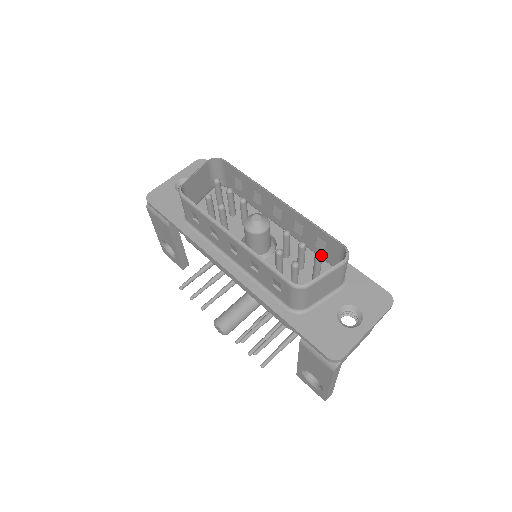
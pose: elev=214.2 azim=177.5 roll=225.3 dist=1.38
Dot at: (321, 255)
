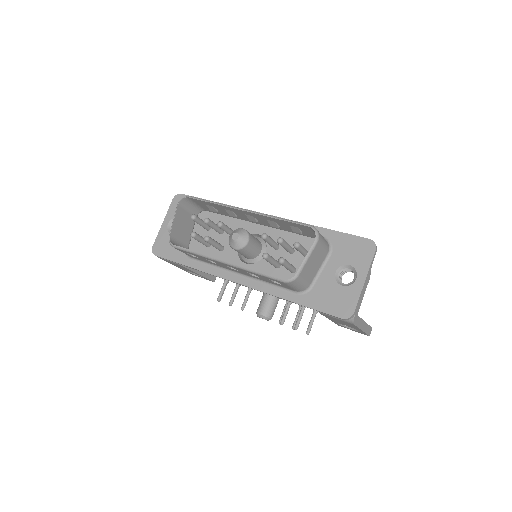
Dot at: (297, 242)
